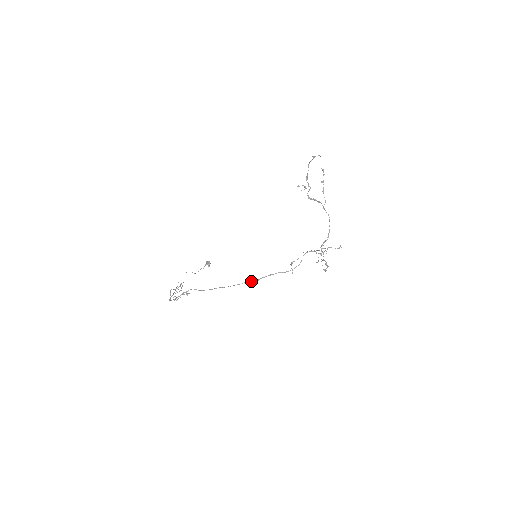
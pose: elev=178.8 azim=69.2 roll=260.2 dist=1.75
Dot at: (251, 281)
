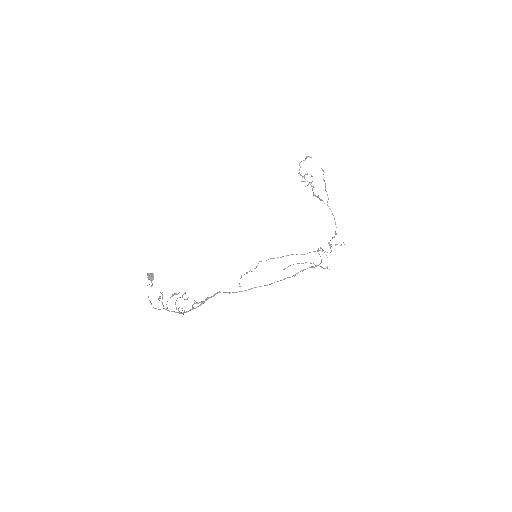
Dot at: (289, 277)
